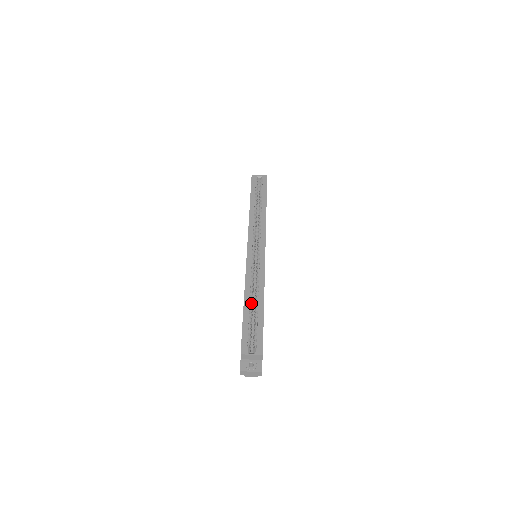
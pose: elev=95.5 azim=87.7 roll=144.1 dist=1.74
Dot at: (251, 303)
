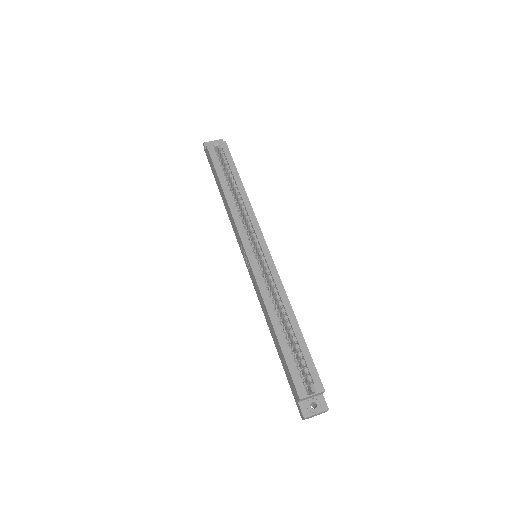
Dot at: (282, 326)
